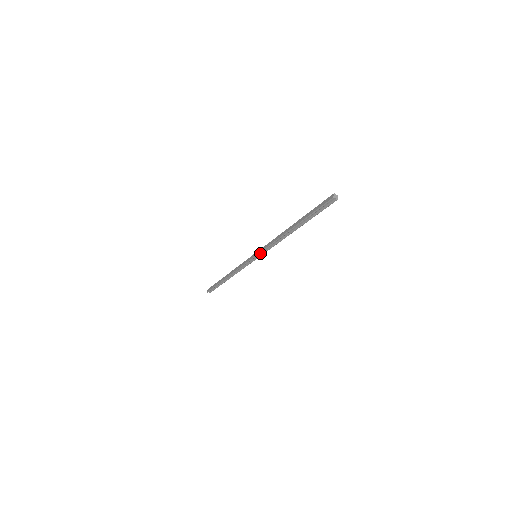
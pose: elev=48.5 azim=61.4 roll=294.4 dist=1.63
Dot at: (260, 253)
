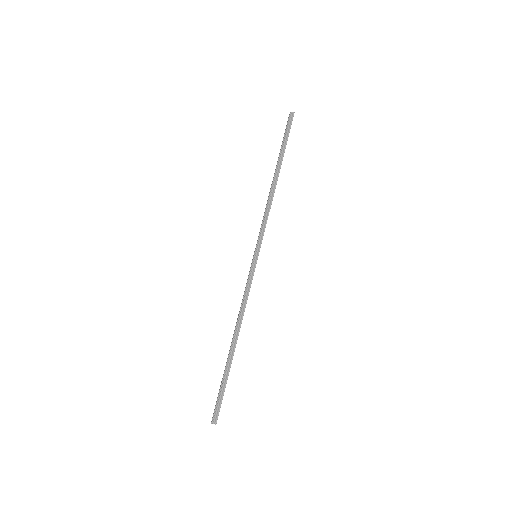
Dot at: (258, 242)
